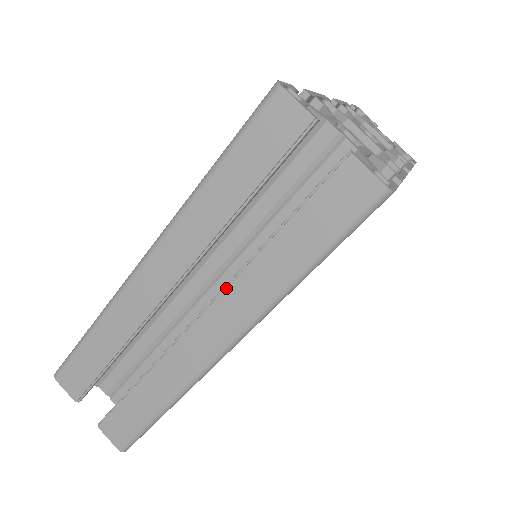
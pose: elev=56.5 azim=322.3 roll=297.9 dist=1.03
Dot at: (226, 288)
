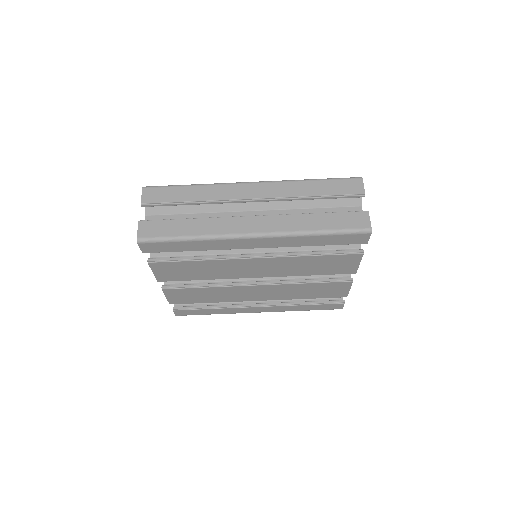
Dot at: (279, 215)
